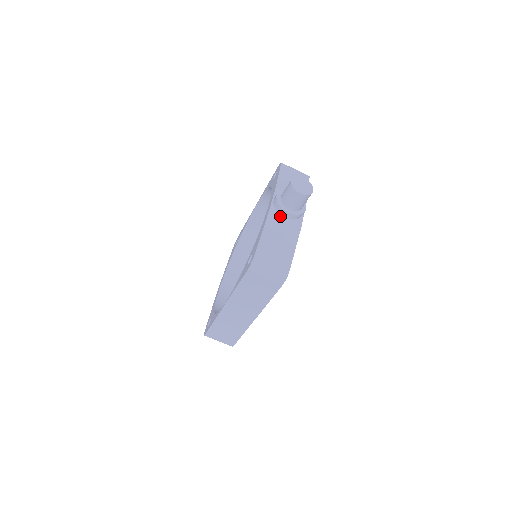
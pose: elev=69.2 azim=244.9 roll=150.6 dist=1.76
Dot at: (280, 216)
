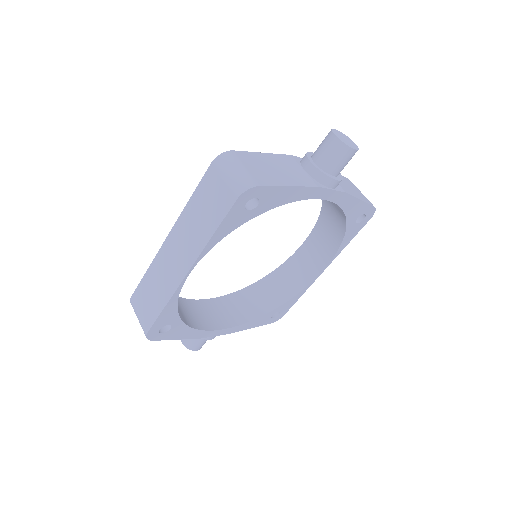
Dot at: (299, 165)
